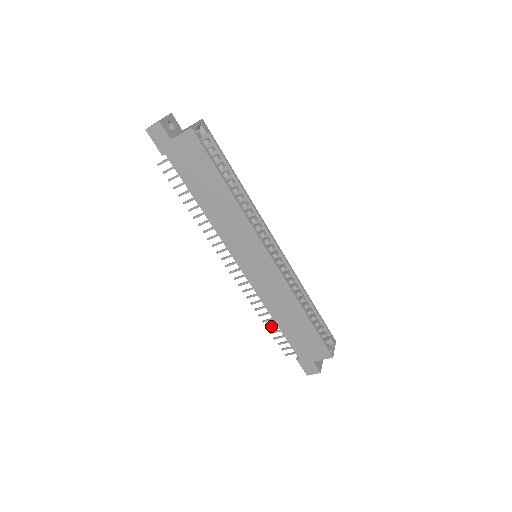
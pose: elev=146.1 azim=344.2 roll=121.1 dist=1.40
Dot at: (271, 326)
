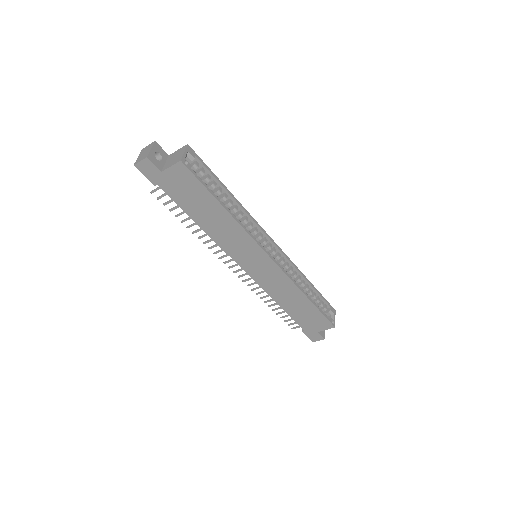
Dot at: (276, 309)
